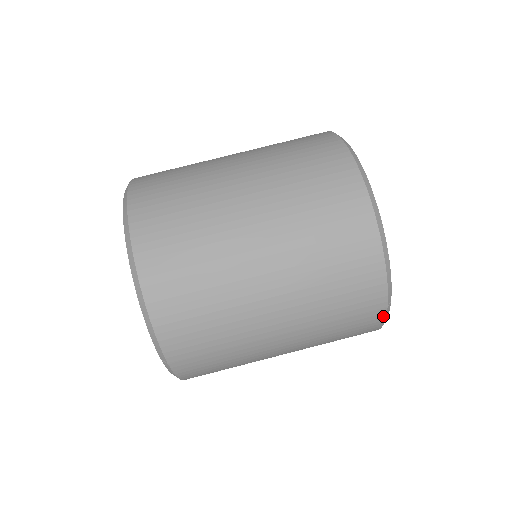
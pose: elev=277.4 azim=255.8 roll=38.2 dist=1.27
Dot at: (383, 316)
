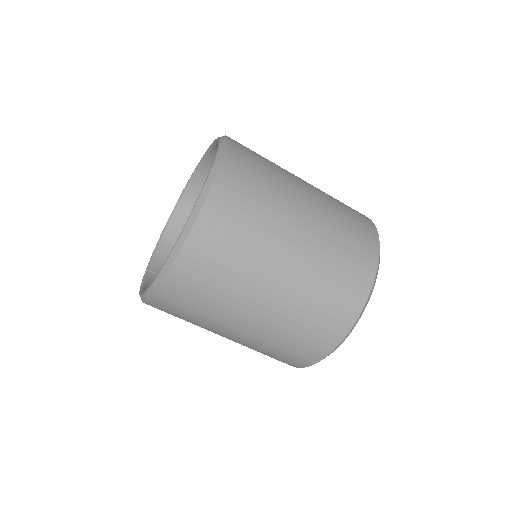
Dot at: occluded
